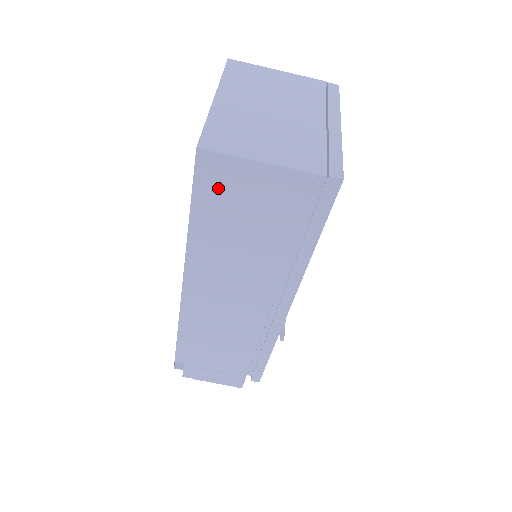
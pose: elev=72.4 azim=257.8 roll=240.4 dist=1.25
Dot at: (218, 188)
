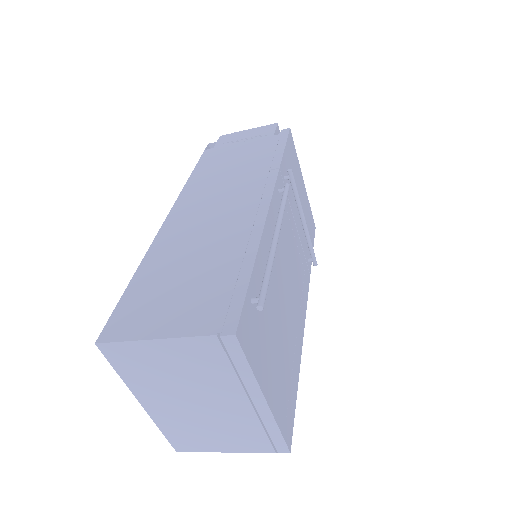
Dot at: occluded
